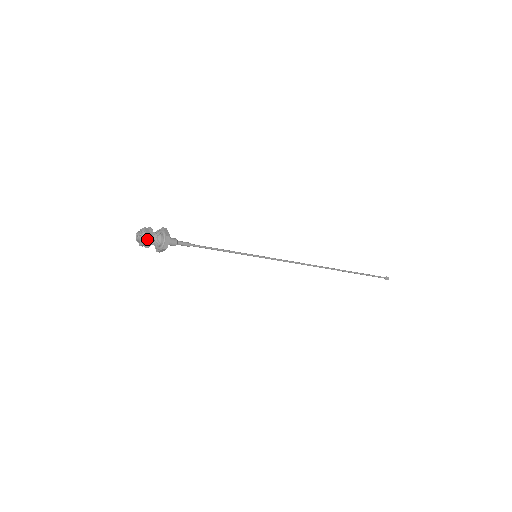
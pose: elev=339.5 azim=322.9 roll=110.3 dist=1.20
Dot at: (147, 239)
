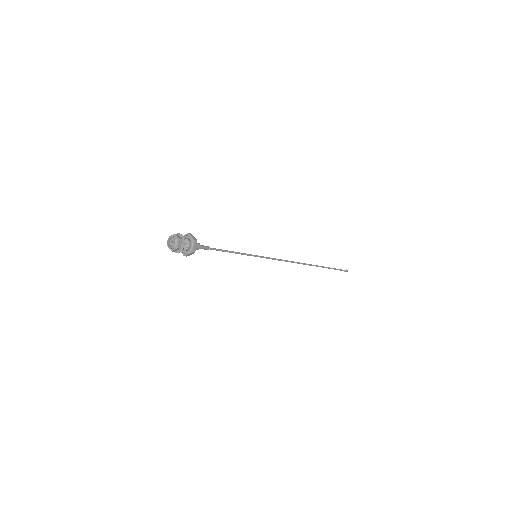
Dot at: (176, 250)
